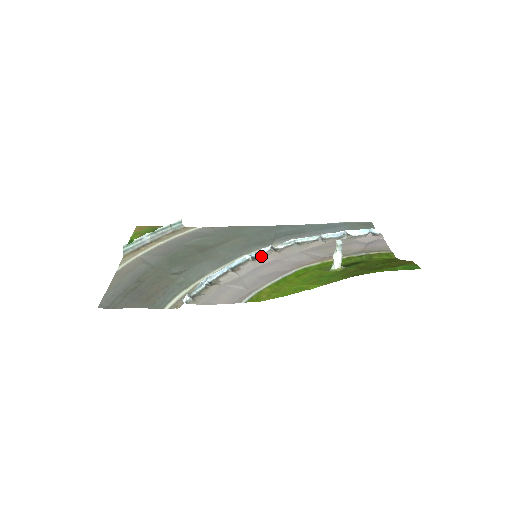
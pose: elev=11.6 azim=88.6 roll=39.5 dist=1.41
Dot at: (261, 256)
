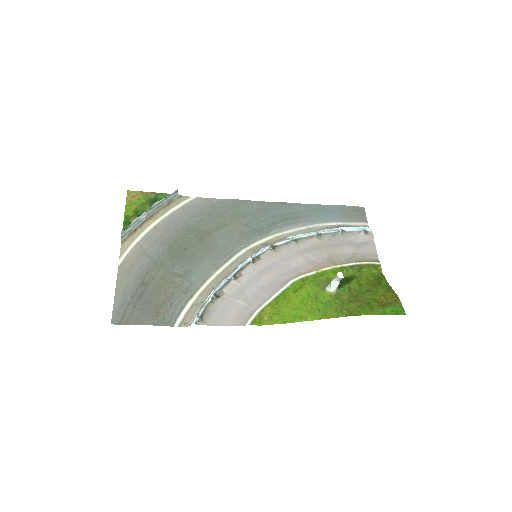
Dot at: (261, 257)
